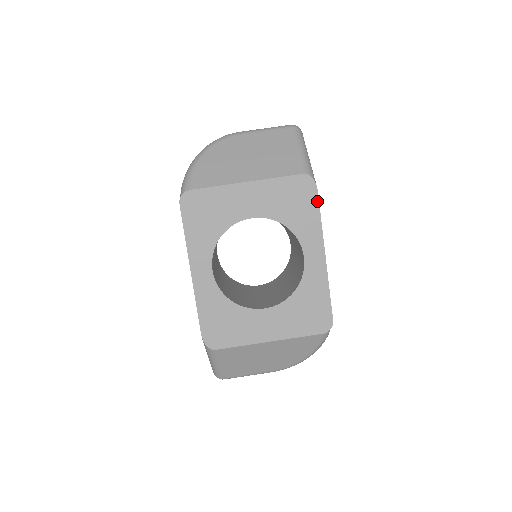
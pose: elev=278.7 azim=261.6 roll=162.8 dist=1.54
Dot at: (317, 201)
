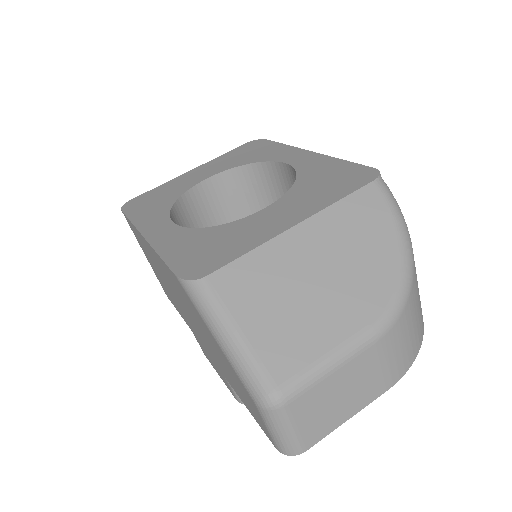
Dot at: (272, 142)
